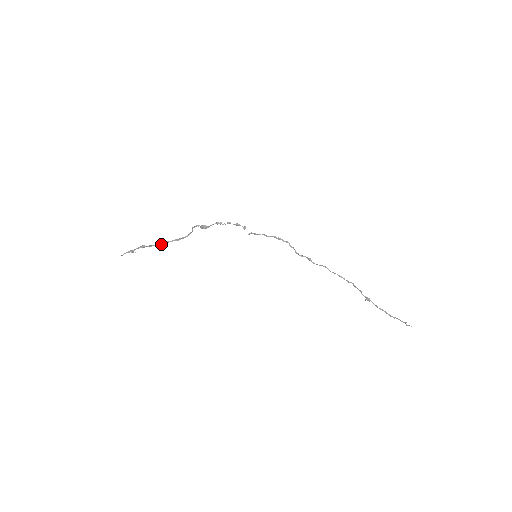
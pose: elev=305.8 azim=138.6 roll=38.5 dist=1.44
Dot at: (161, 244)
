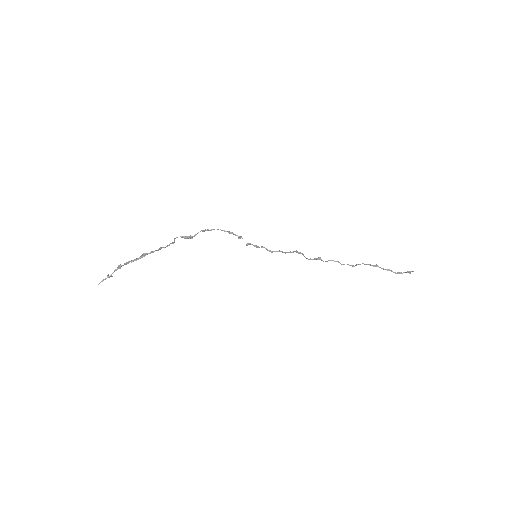
Dot at: (140, 258)
